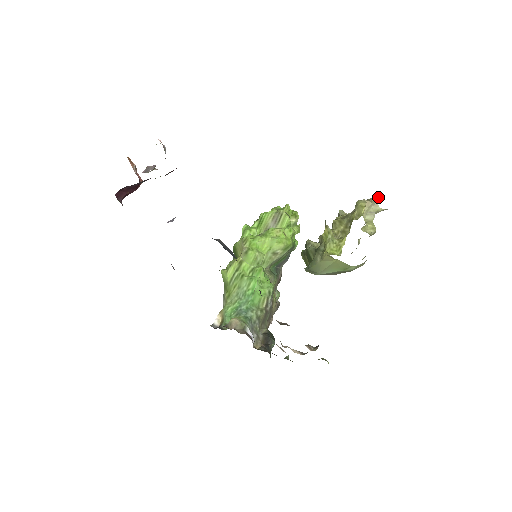
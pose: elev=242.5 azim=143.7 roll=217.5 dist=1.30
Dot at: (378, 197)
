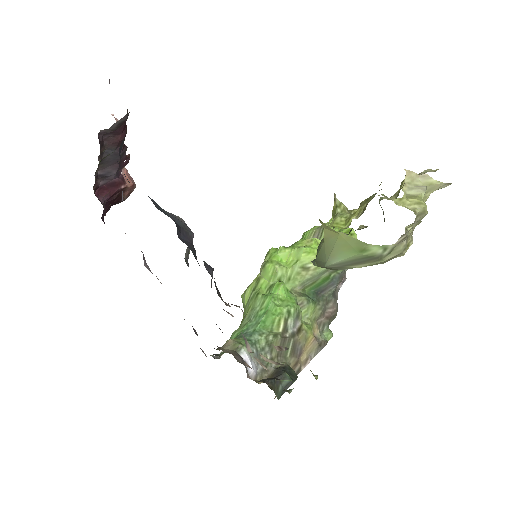
Dot at: occluded
